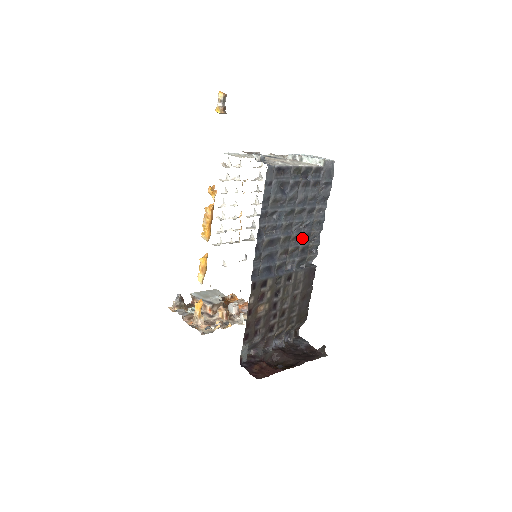
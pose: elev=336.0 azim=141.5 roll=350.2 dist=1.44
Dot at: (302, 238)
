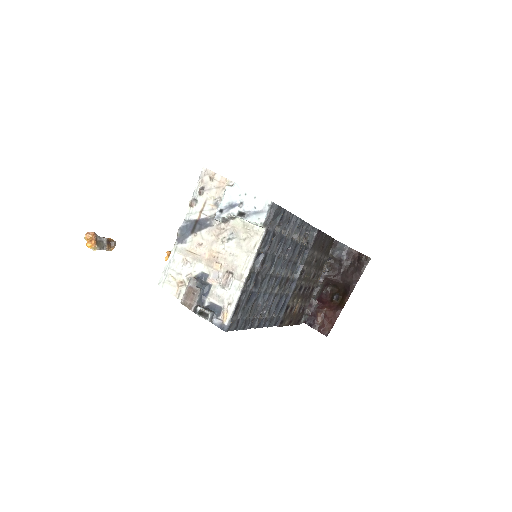
Dot at: (291, 256)
